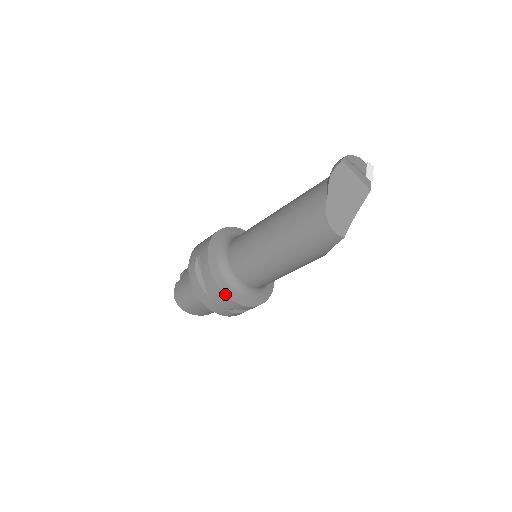
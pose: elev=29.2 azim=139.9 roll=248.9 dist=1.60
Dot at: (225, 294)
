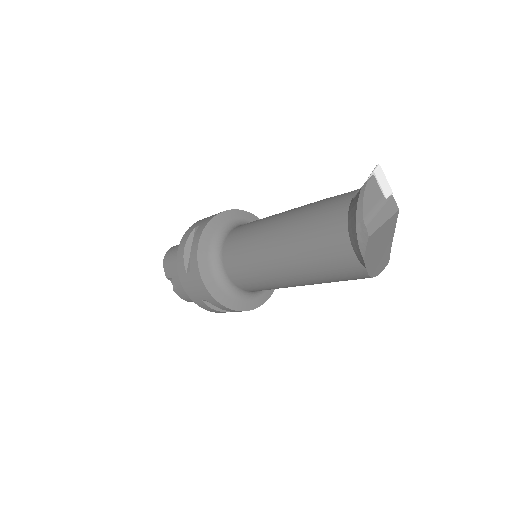
Dot at: (259, 306)
